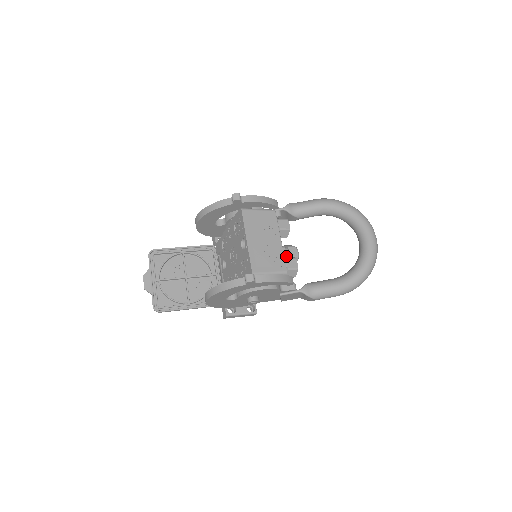
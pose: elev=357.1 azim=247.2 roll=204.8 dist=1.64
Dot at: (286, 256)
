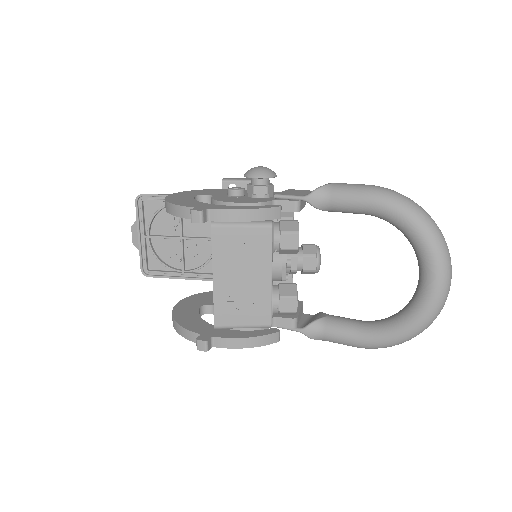
Dot at: (296, 270)
